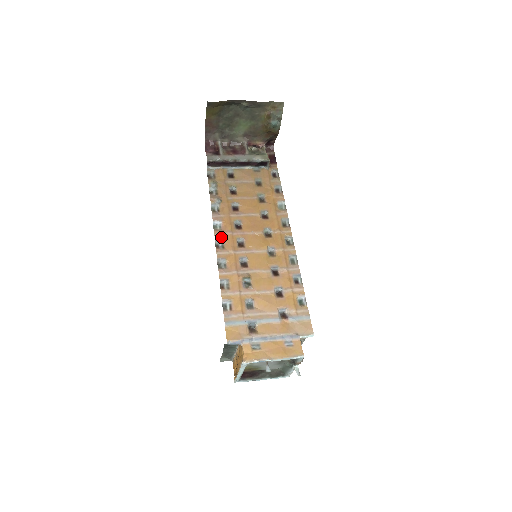
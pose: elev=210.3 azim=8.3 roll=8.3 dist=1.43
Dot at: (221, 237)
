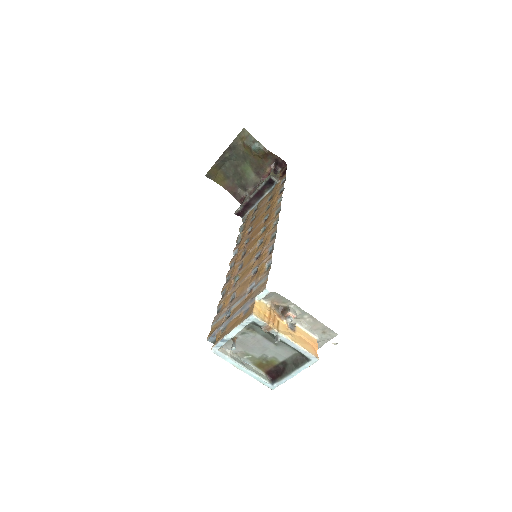
Dot at: (233, 260)
